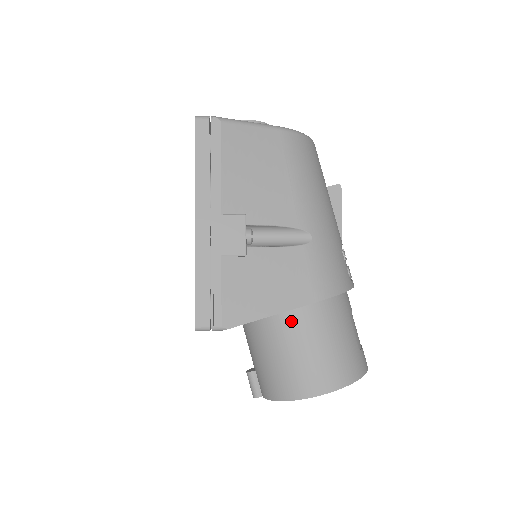
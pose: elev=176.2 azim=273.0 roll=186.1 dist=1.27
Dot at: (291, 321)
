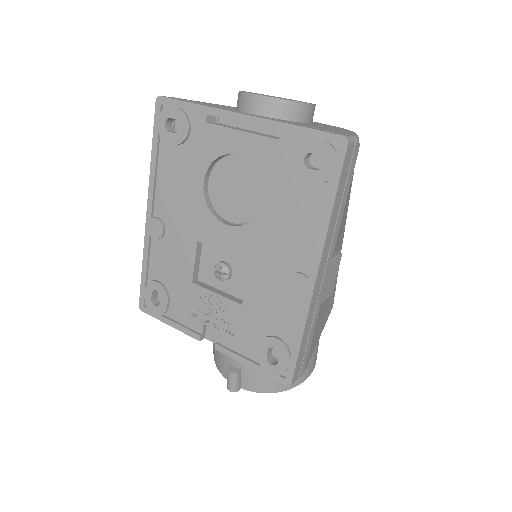
Dot at: occluded
